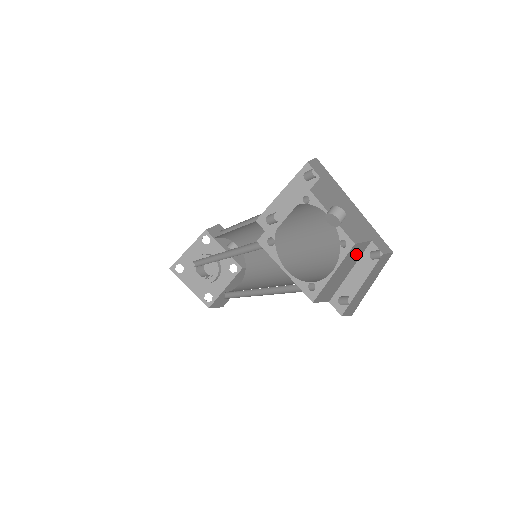
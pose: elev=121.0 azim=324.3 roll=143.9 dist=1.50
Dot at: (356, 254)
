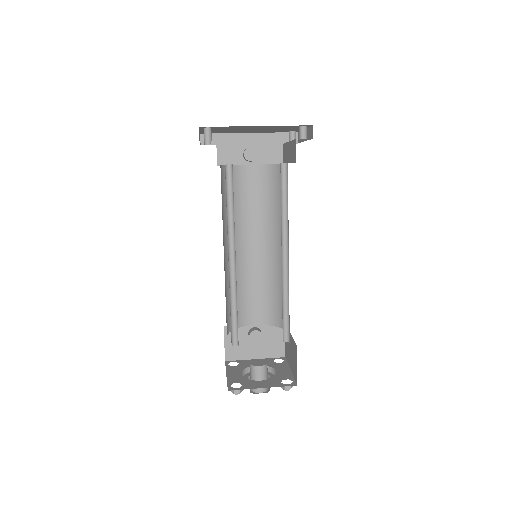
Dot at: (285, 151)
